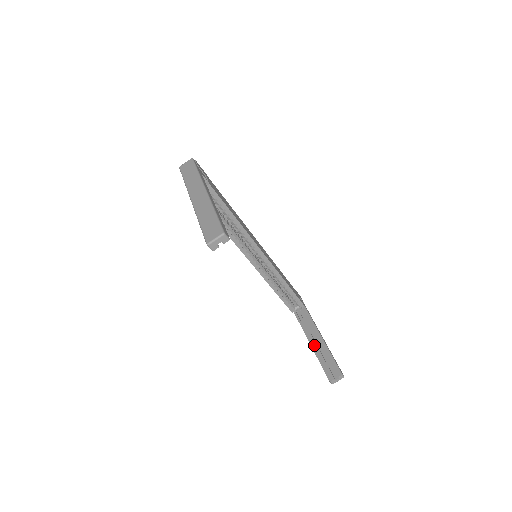
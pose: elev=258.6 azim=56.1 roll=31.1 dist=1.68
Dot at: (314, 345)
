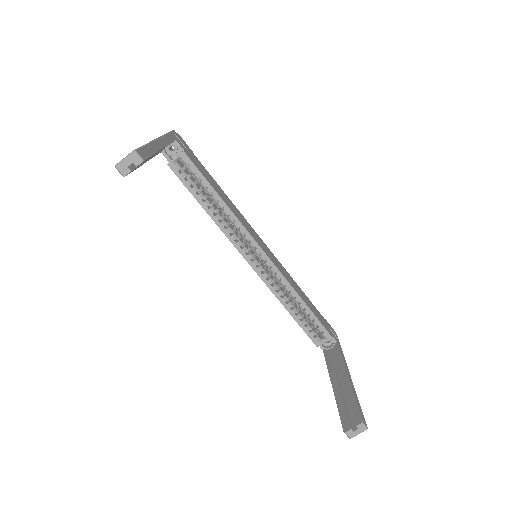
Dot at: (336, 386)
